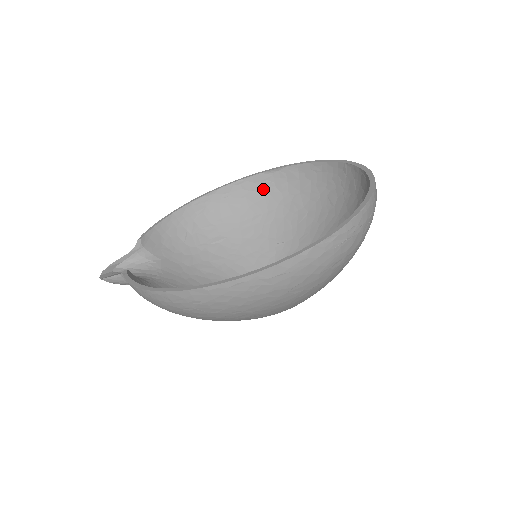
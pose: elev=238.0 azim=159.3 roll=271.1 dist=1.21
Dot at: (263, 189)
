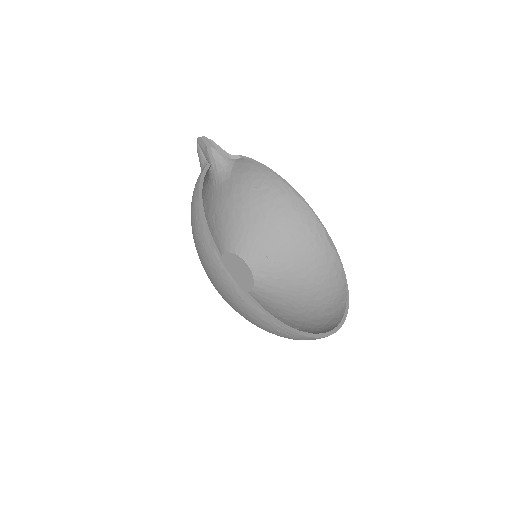
Dot at: (313, 235)
